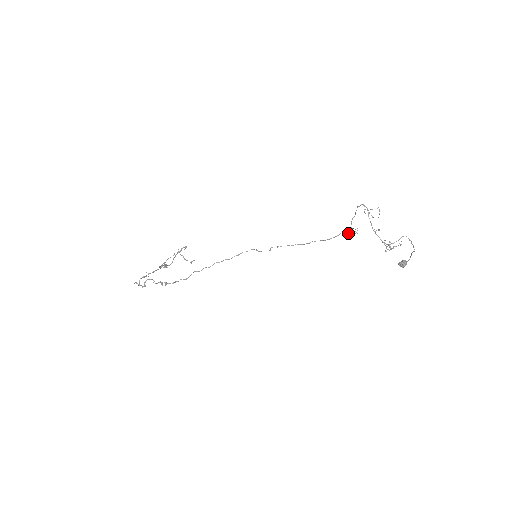
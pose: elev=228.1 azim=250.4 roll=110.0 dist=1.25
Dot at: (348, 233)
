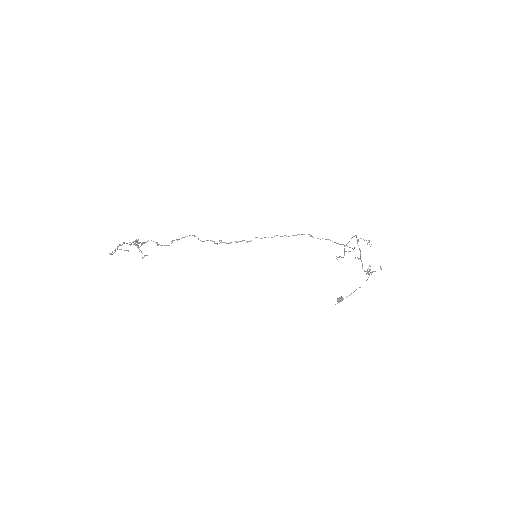
Dot at: (336, 256)
